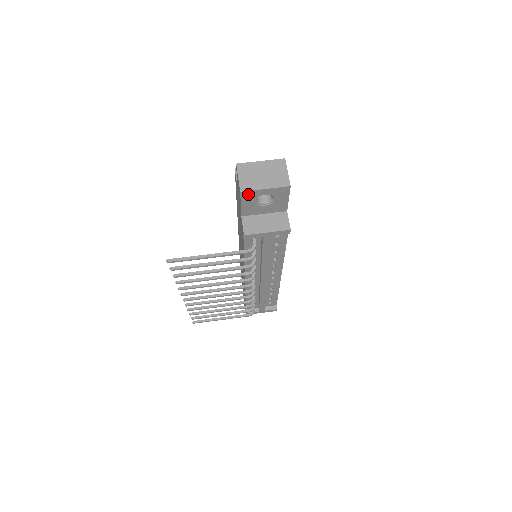
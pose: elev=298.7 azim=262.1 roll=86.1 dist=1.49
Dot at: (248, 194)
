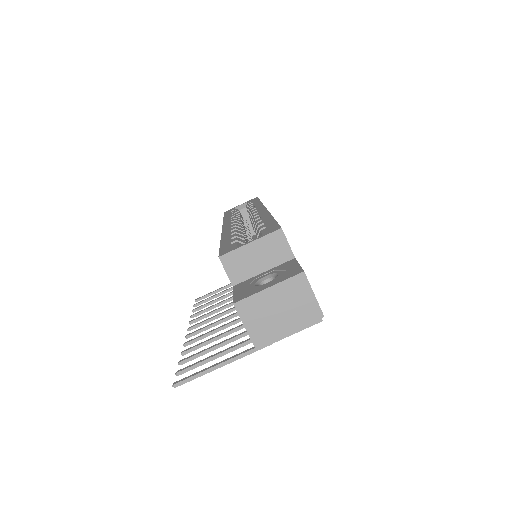
Dot at: (264, 339)
